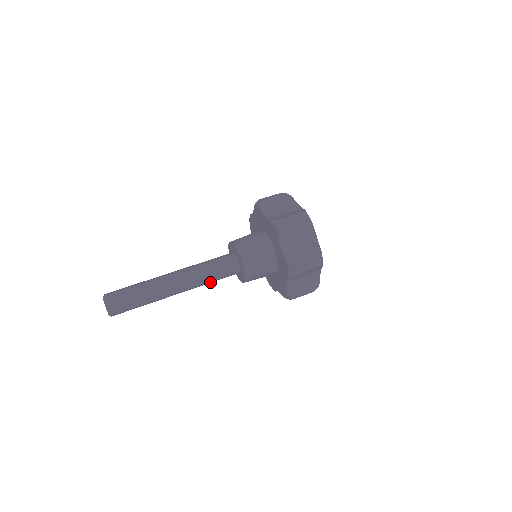
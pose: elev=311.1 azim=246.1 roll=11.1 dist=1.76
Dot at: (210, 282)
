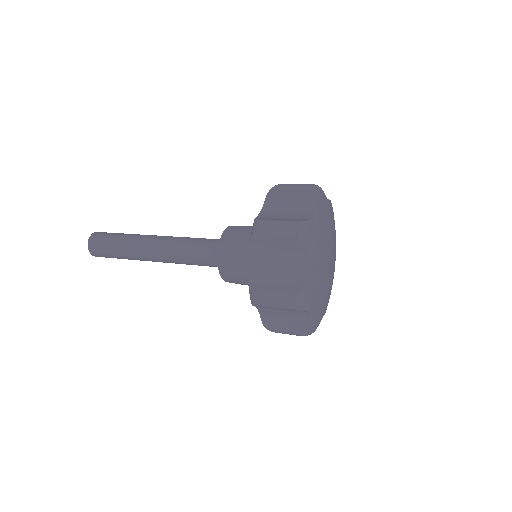
Dot at: (191, 264)
